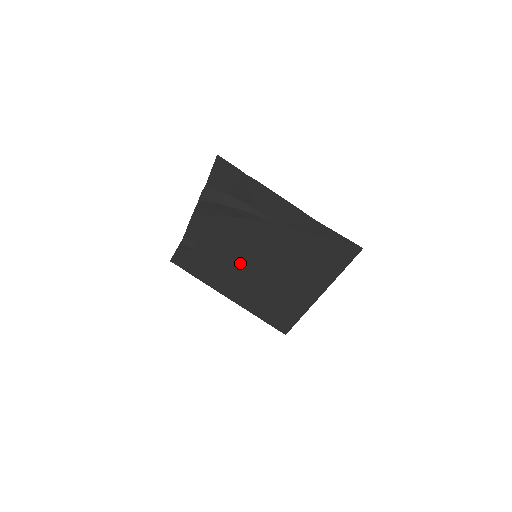
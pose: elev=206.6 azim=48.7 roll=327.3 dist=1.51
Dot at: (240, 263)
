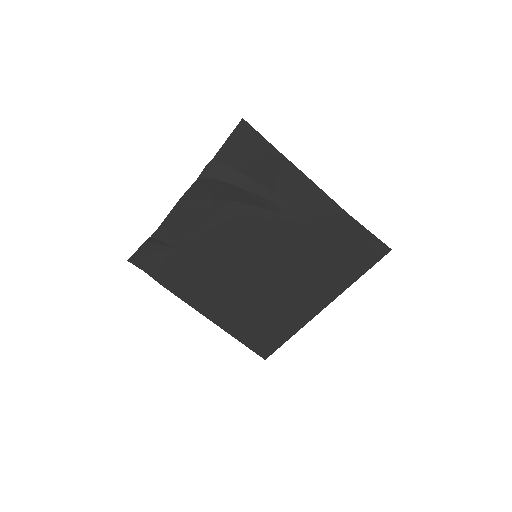
Dot at: (231, 265)
